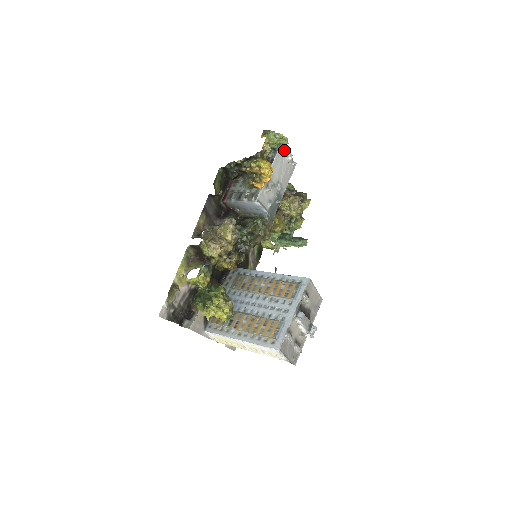
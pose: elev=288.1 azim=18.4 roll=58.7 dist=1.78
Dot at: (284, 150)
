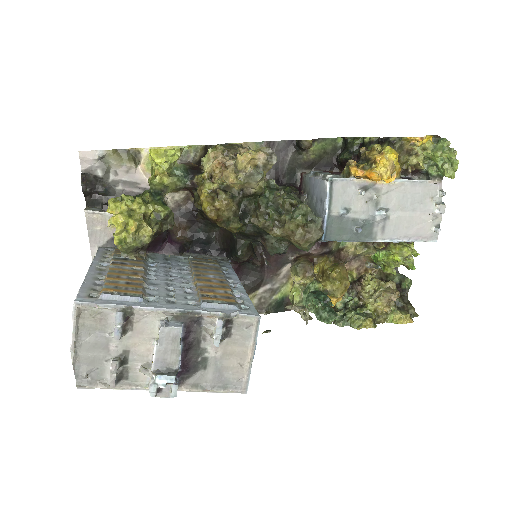
Dot at: (440, 191)
